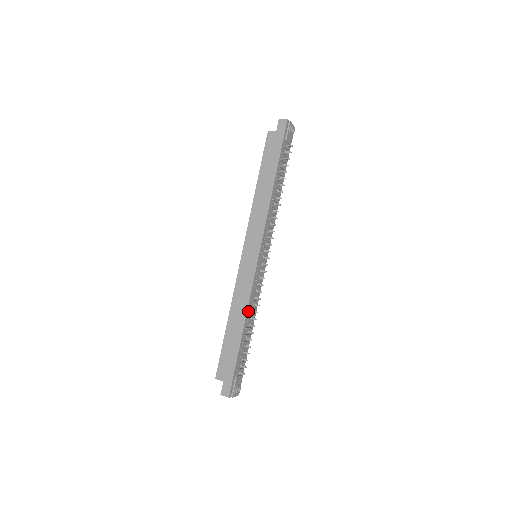
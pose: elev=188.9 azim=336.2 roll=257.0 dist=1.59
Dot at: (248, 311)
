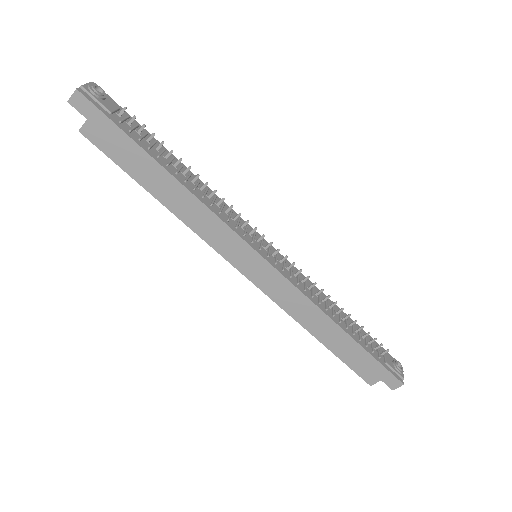
Dot at: (322, 309)
